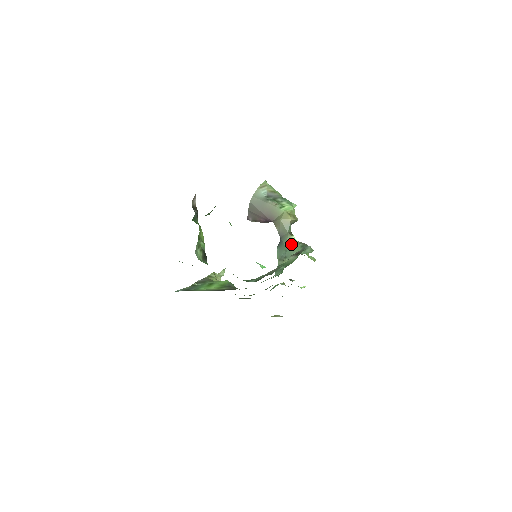
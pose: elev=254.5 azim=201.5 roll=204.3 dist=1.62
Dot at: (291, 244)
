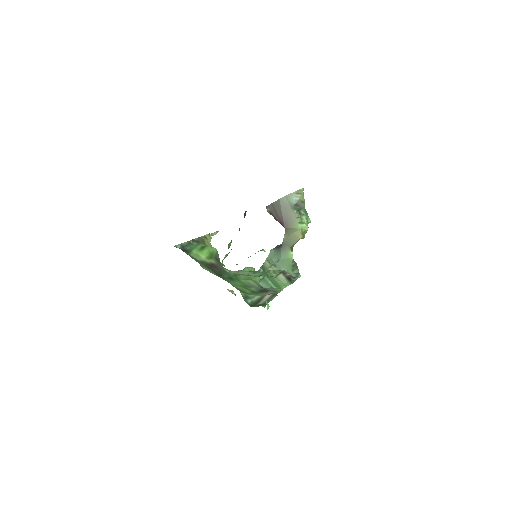
Dot at: (286, 257)
